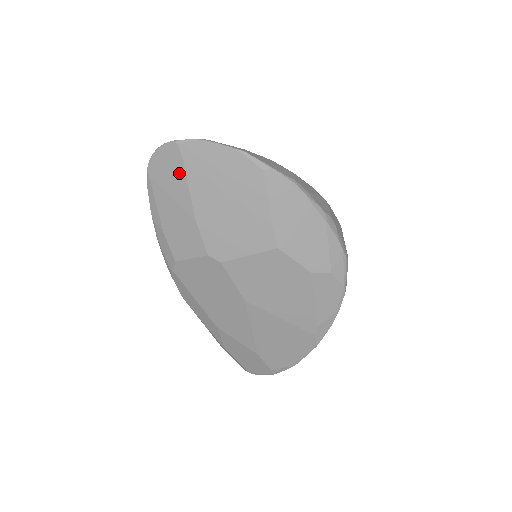
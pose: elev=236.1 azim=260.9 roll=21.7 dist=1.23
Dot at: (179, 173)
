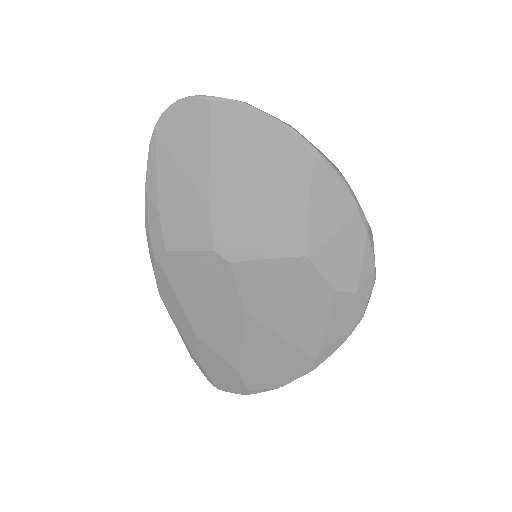
Dot at: (201, 140)
